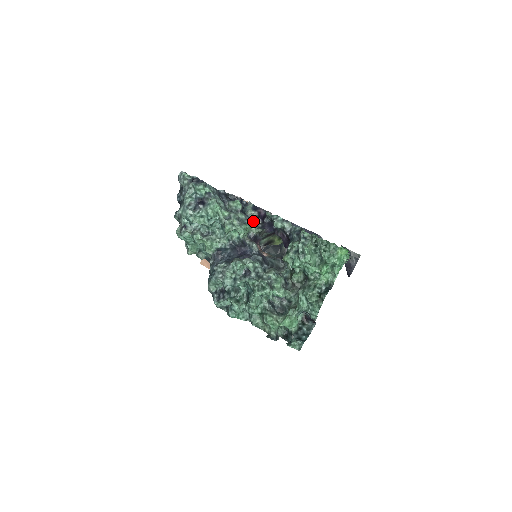
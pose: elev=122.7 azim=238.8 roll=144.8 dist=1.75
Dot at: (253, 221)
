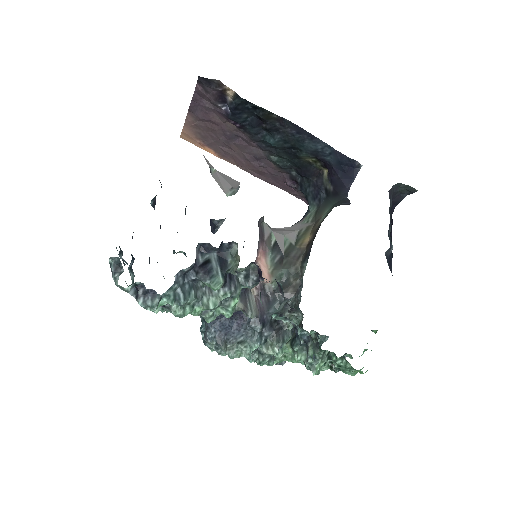
Dot at: (244, 274)
